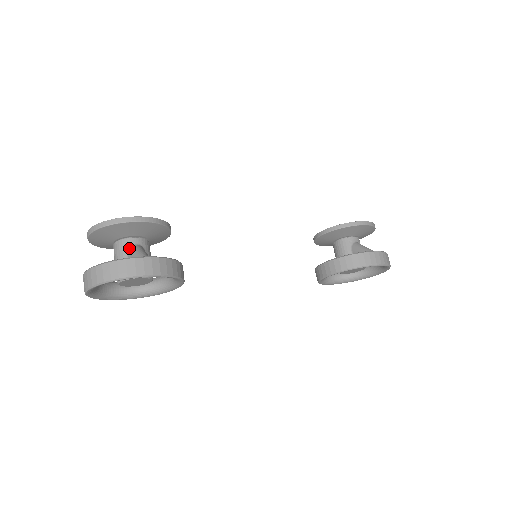
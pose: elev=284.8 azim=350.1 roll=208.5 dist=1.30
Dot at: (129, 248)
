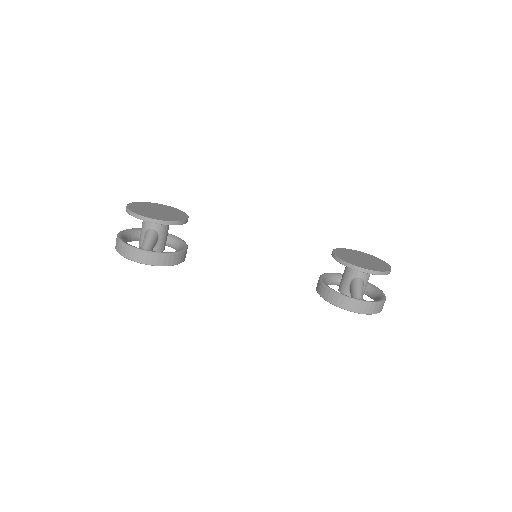
Dot at: (147, 229)
